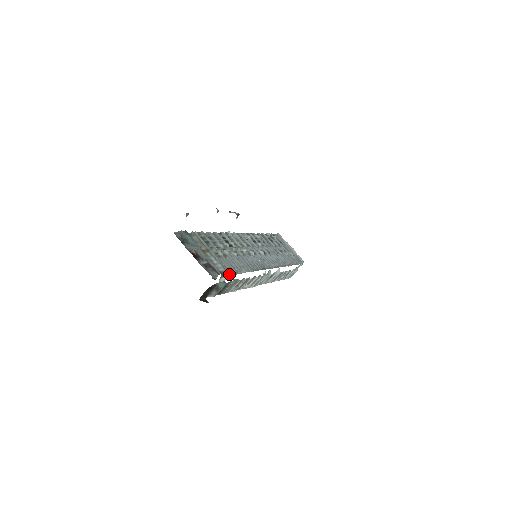
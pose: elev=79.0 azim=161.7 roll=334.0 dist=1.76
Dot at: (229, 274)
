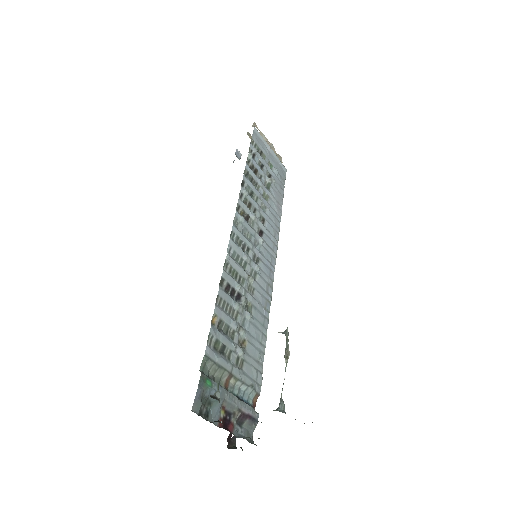
Dot at: (260, 390)
